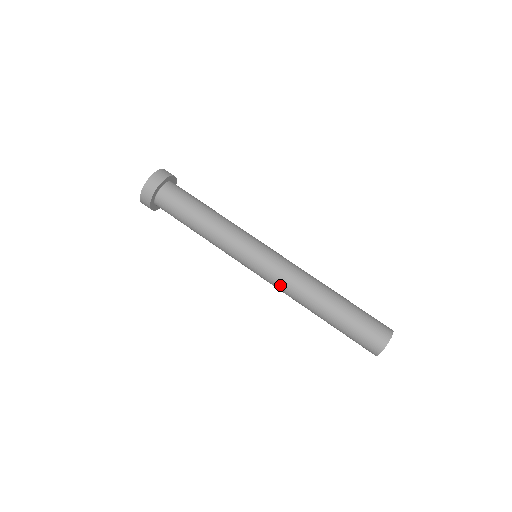
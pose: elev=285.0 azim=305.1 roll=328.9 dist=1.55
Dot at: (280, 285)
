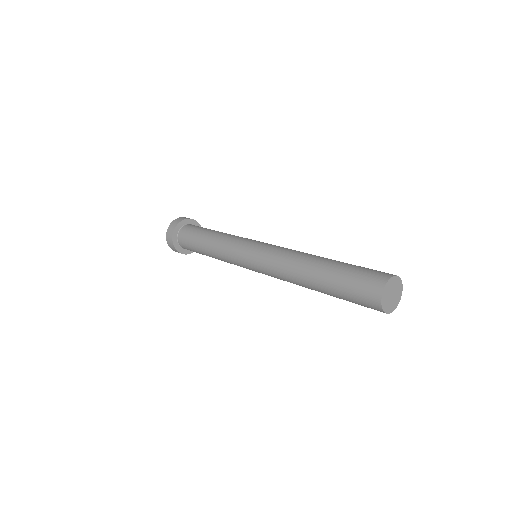
Dot at: (274, 258)
